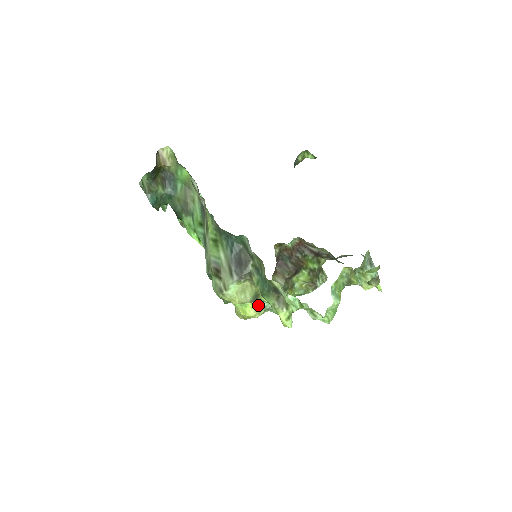
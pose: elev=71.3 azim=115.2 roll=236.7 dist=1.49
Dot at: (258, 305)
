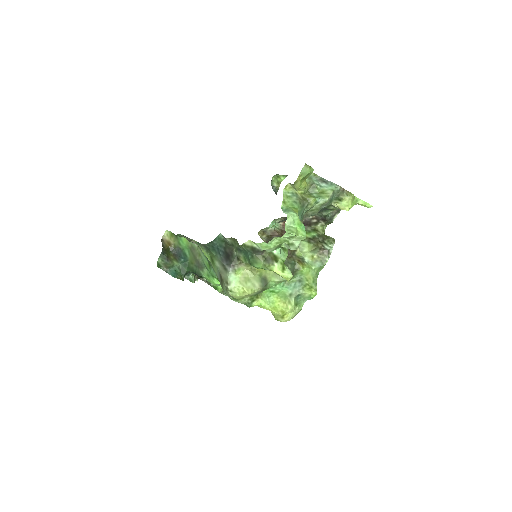
Dot at: (284, 296)
